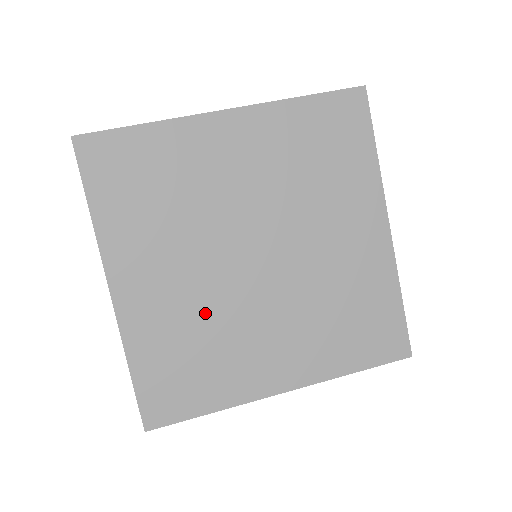
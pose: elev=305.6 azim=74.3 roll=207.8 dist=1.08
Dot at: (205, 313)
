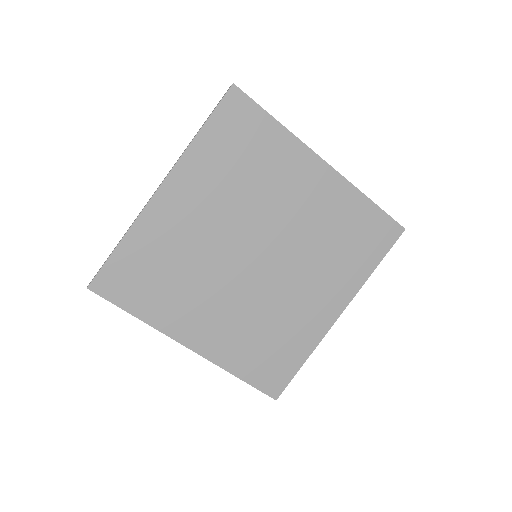
Dot at: (254, 314)
